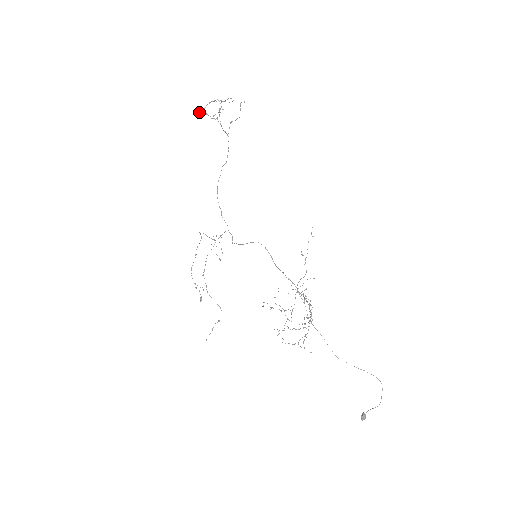
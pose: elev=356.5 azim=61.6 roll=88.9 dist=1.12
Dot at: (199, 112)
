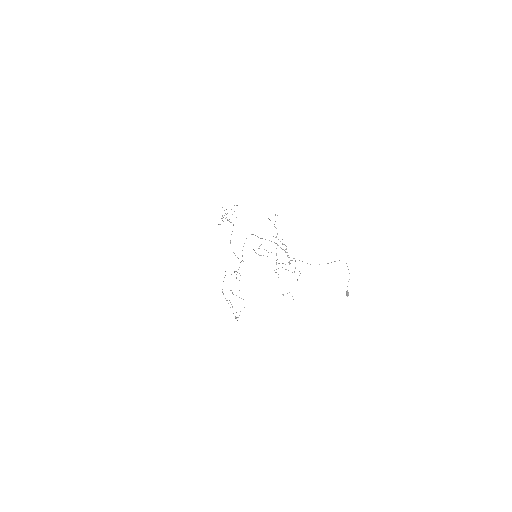
Dot at: occluded
